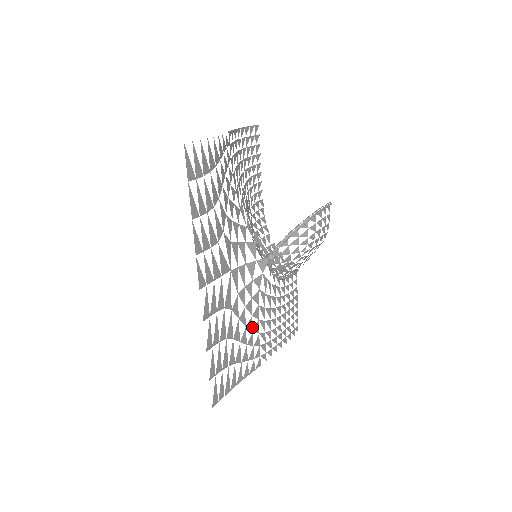
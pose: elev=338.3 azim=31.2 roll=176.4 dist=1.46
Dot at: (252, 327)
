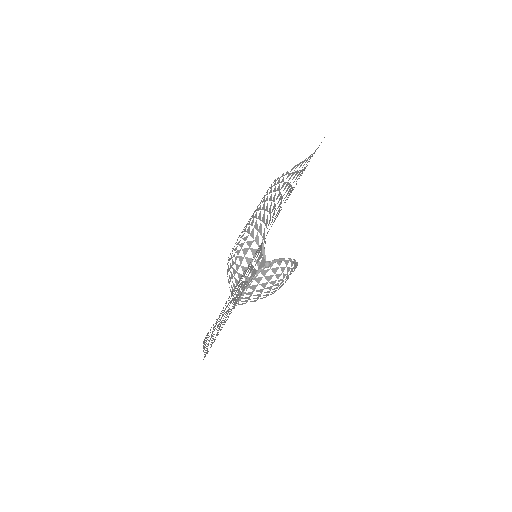
Dot at: occluded
